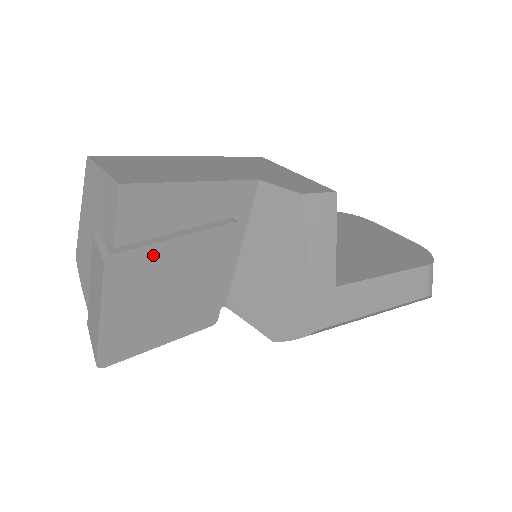
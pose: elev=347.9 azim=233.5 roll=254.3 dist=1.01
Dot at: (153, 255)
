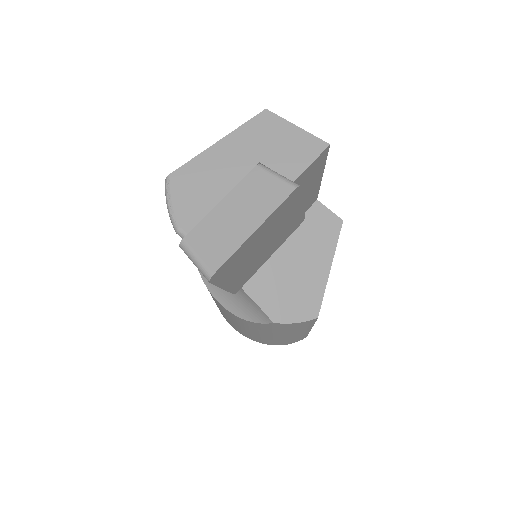
Dot at: (295, 205)
